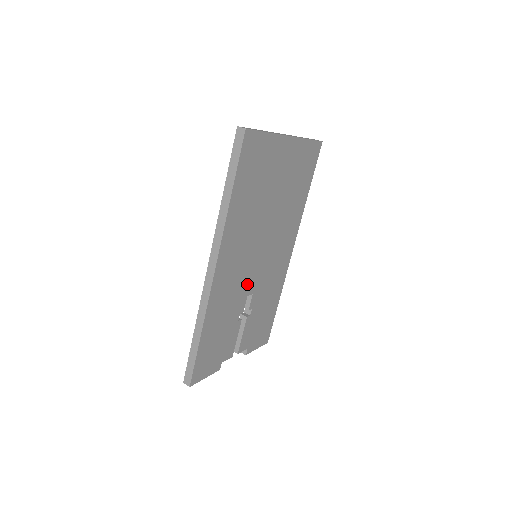
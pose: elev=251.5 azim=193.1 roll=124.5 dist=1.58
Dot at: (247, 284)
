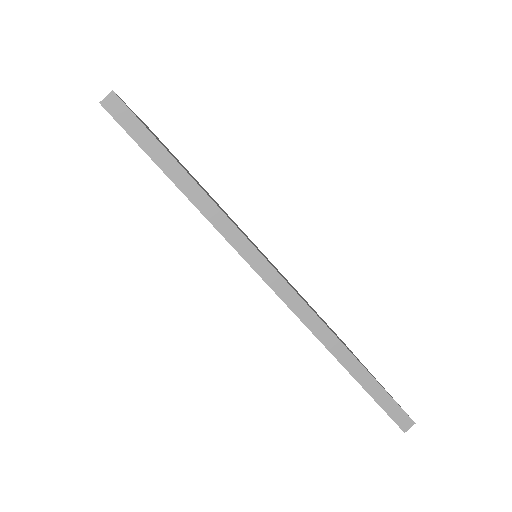
Dot at: occluded
